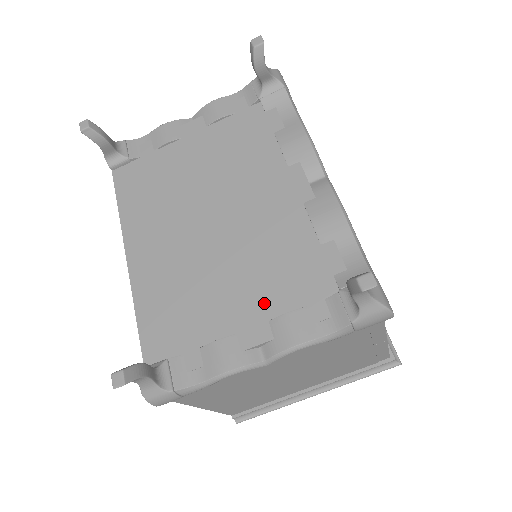
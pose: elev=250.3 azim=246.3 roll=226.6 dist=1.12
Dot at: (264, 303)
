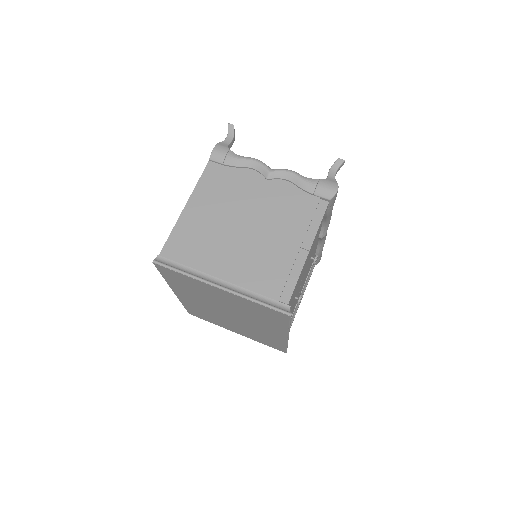
Dot at: occluded
